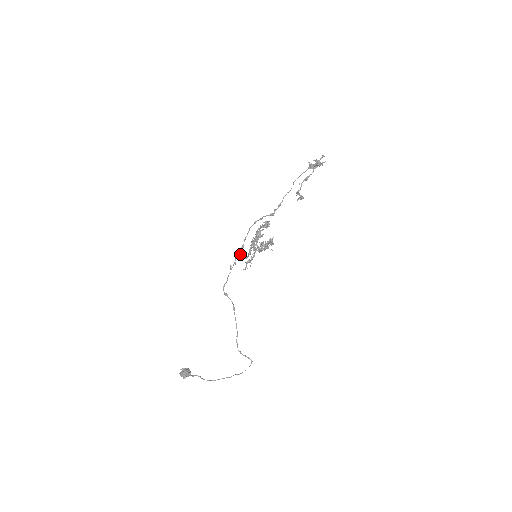
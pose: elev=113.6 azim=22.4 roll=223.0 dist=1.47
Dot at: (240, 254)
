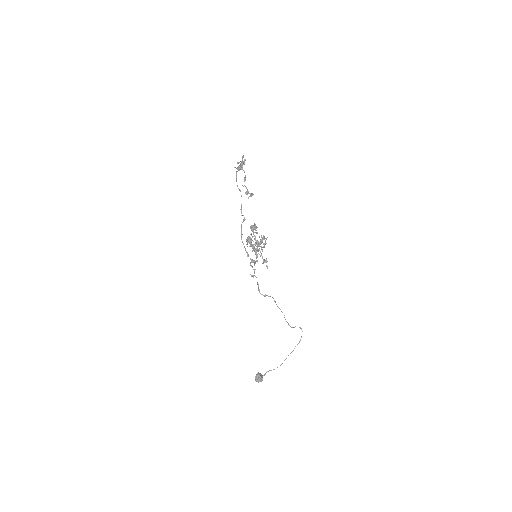
Dot at: (251, 262)
